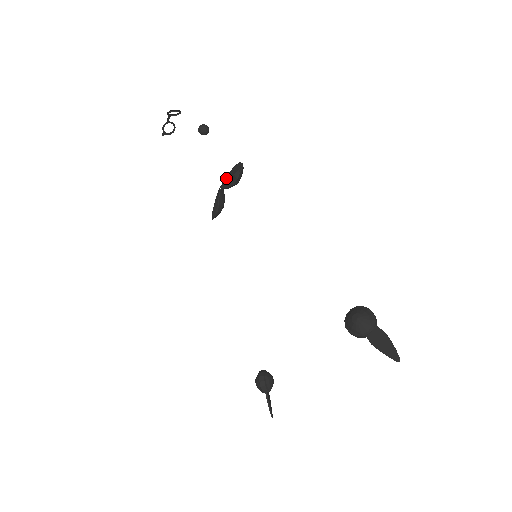
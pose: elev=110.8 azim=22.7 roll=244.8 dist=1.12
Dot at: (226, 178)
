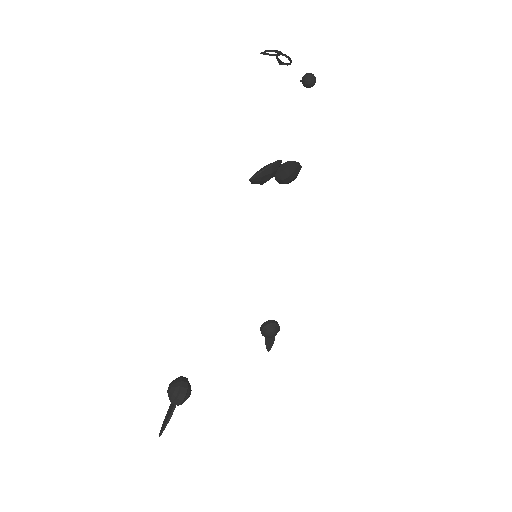
Dot at: occluded
